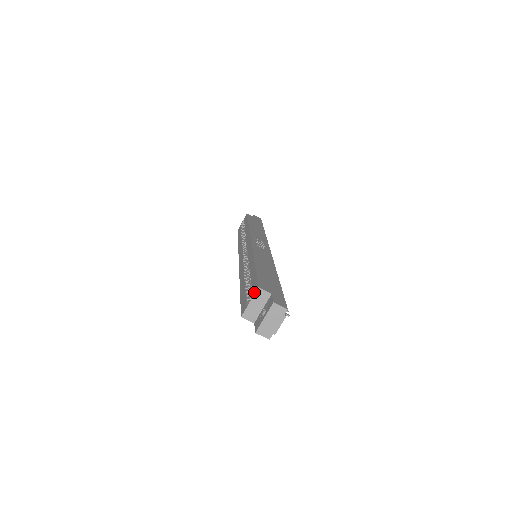
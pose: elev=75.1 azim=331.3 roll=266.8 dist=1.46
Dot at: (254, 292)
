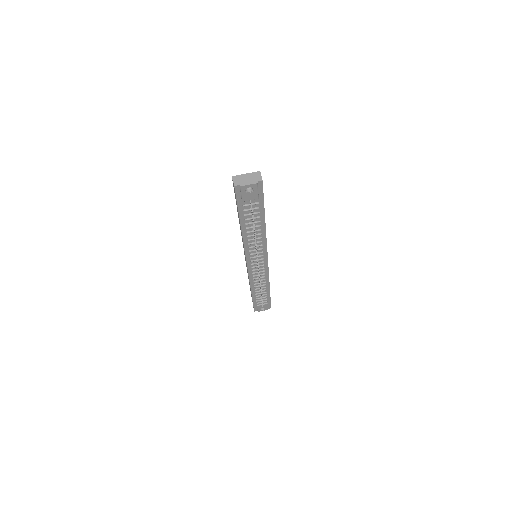
Dot at: occluded
